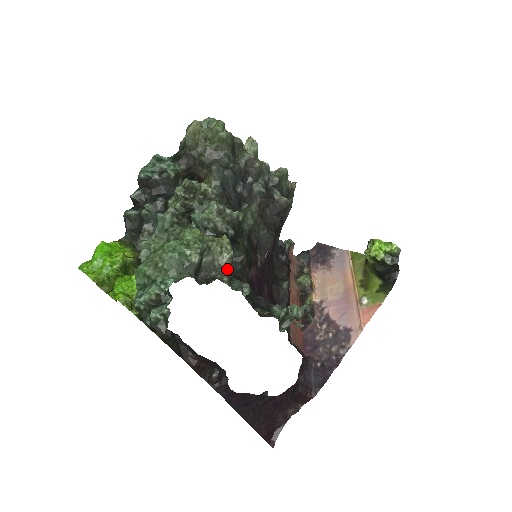
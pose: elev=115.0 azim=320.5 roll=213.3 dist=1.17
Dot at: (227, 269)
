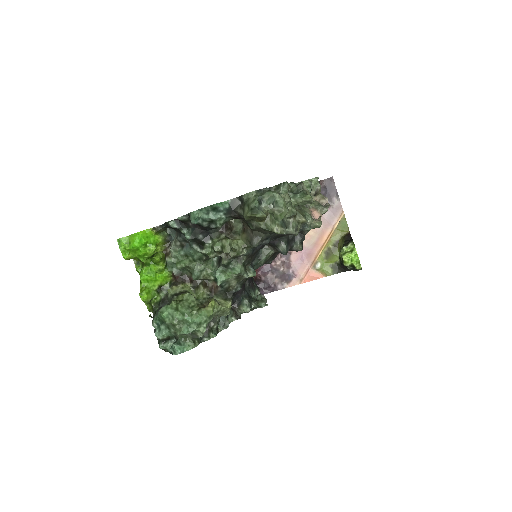
Dot at: occluded
